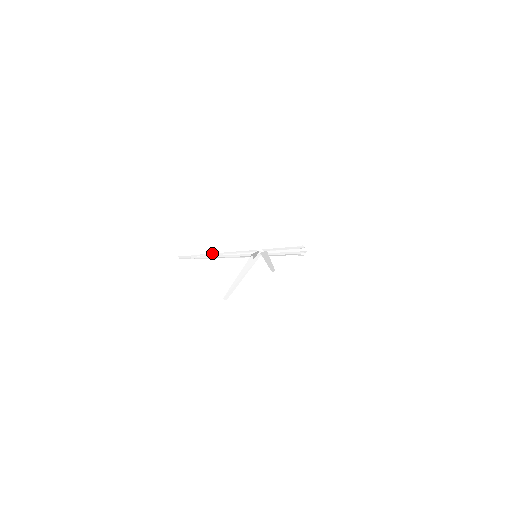
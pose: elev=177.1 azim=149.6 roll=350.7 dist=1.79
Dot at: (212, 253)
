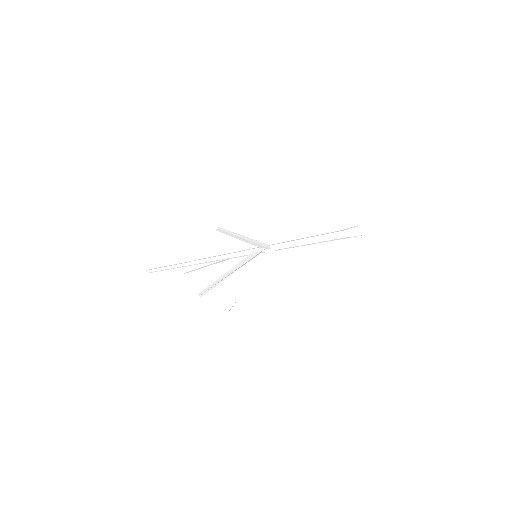
Dot at: (182, 263)
